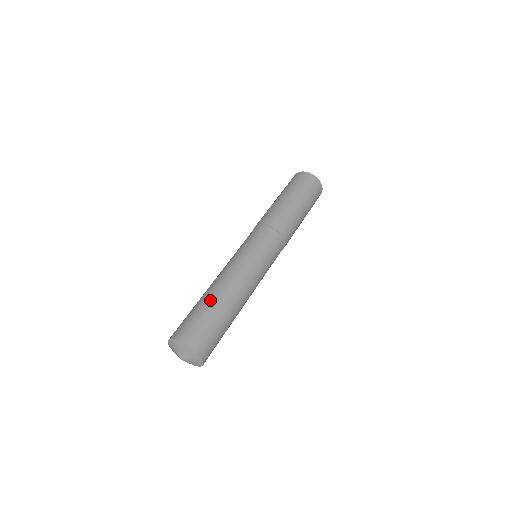
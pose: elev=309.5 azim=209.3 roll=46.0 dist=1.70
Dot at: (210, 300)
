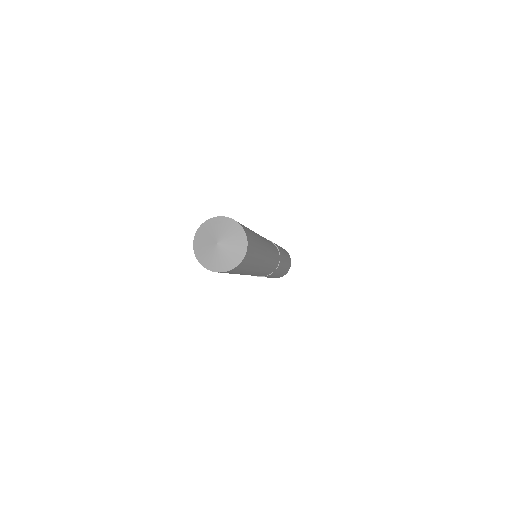
Dot at: occluded
